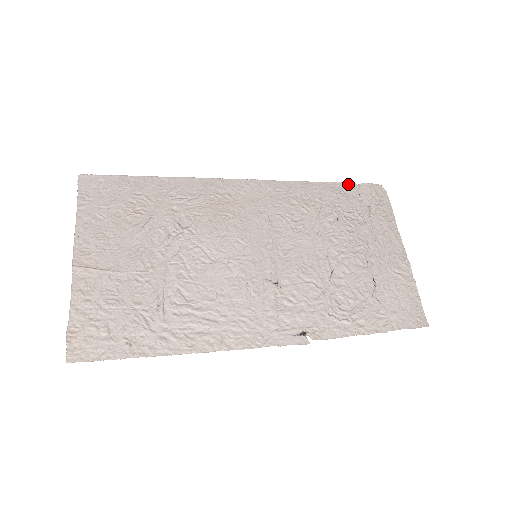
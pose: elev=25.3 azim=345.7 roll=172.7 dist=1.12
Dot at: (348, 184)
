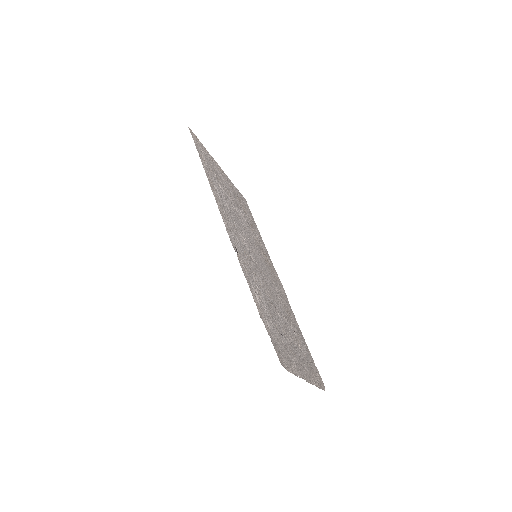
Dot at: occluded
